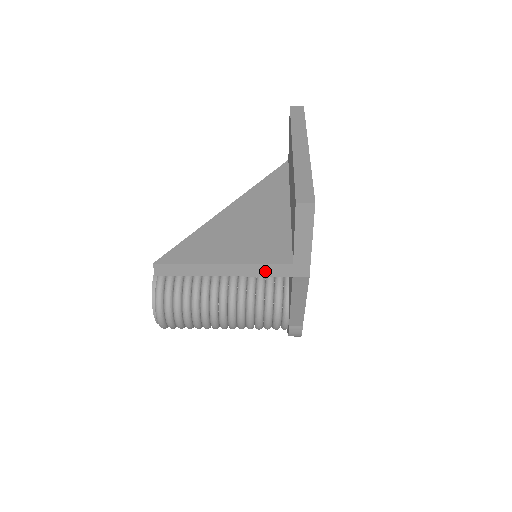
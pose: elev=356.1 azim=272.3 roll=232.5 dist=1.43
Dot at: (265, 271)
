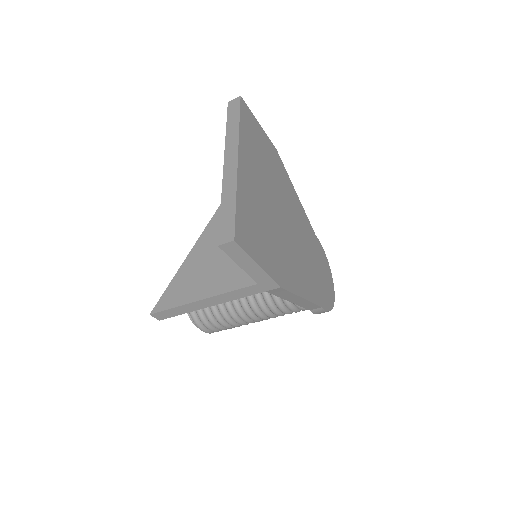
Dot at: (239, 294)
